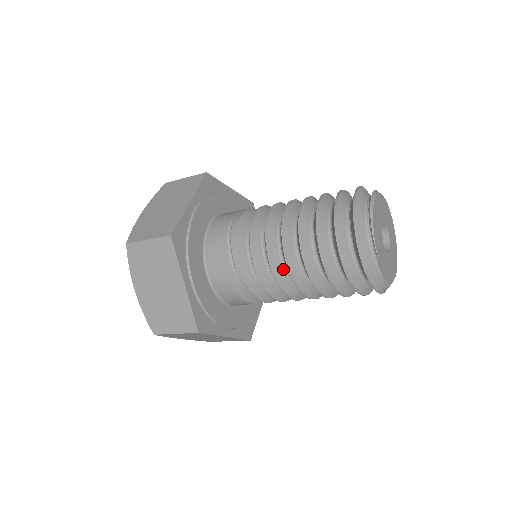
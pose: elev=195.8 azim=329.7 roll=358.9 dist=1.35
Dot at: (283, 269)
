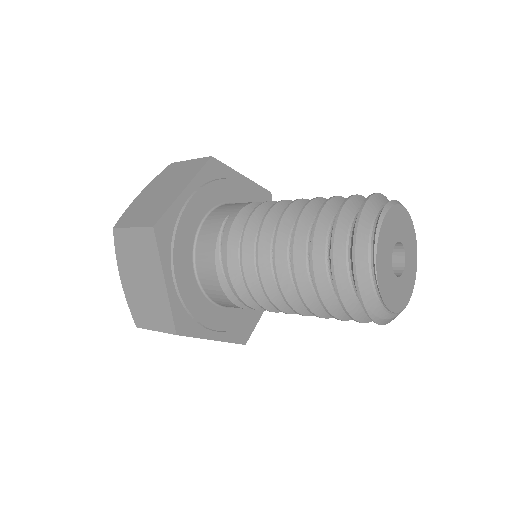
Dot at: (274, 279)
